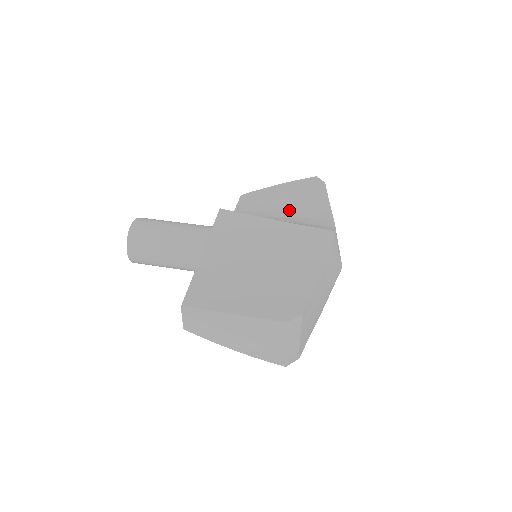
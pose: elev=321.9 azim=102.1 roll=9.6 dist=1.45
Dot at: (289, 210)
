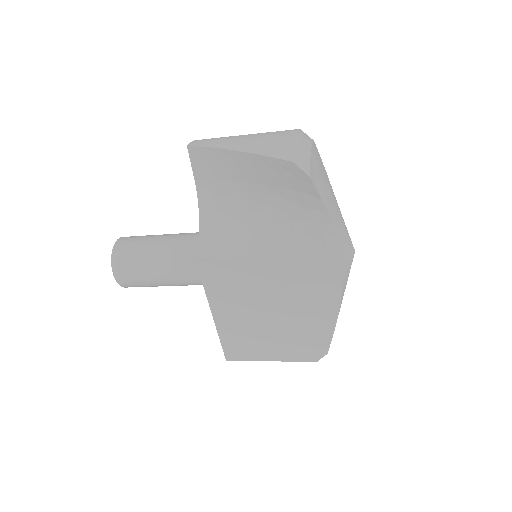
Dot at: occluded
